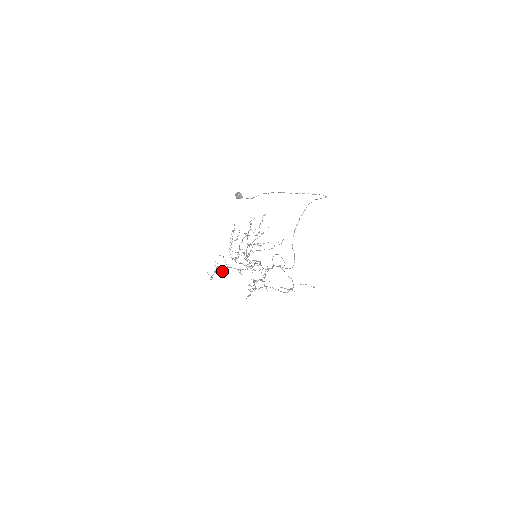
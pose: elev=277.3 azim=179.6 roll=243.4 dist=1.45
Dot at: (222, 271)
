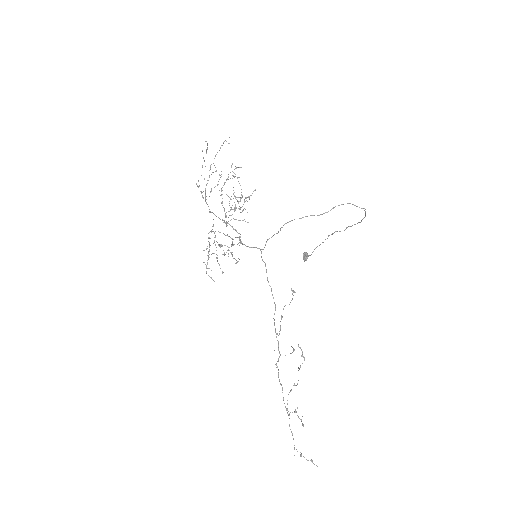
Dot at: occluded
